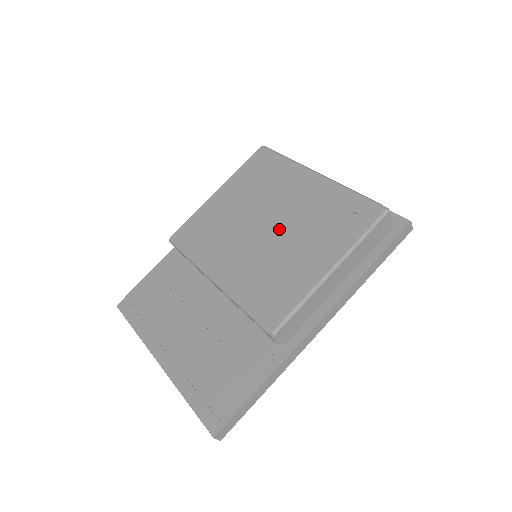
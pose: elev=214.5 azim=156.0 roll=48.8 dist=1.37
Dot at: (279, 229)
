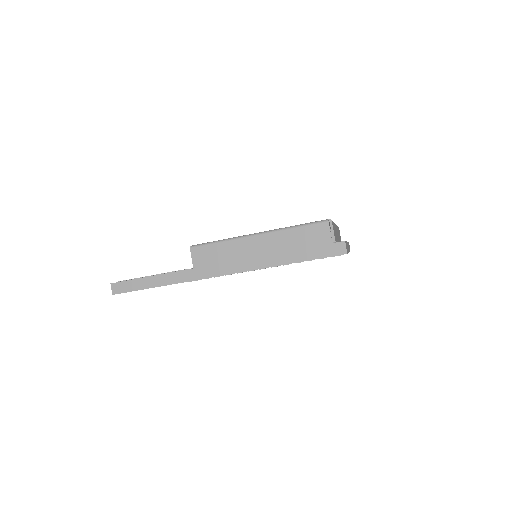
Dot at: occluded
